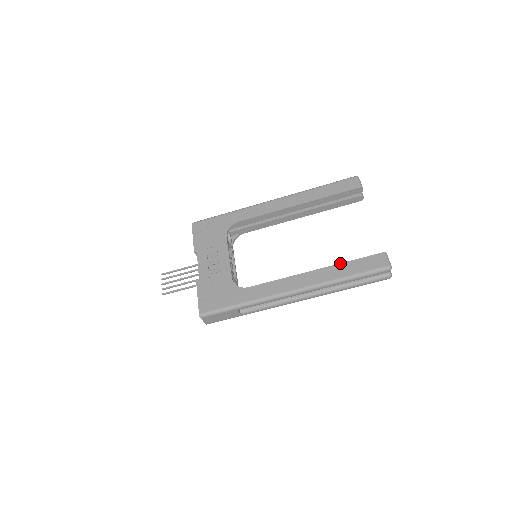
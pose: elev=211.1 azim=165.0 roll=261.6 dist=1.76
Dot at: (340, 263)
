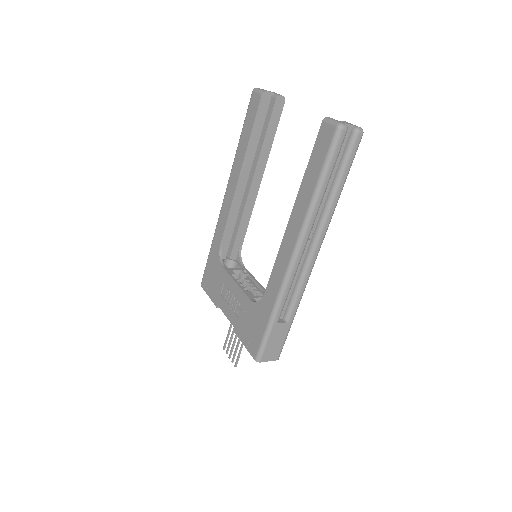
Dot at: (302, 180)
